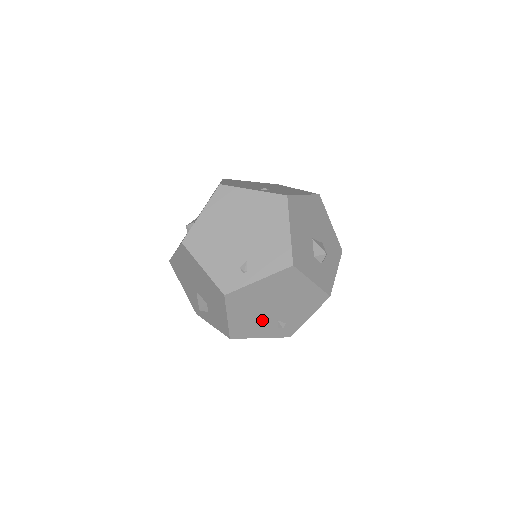
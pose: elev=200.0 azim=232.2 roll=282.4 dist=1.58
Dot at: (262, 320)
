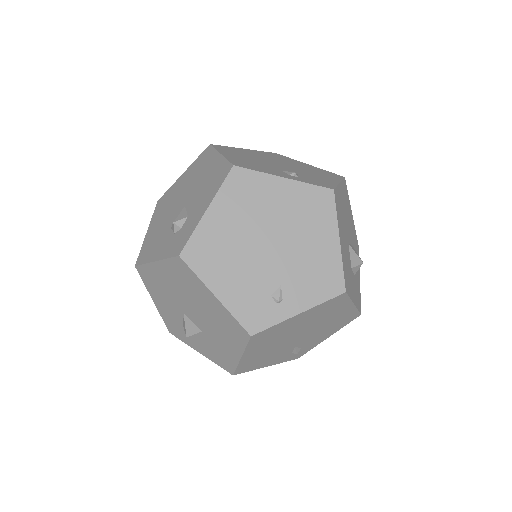
Dot at: (279, 350)
